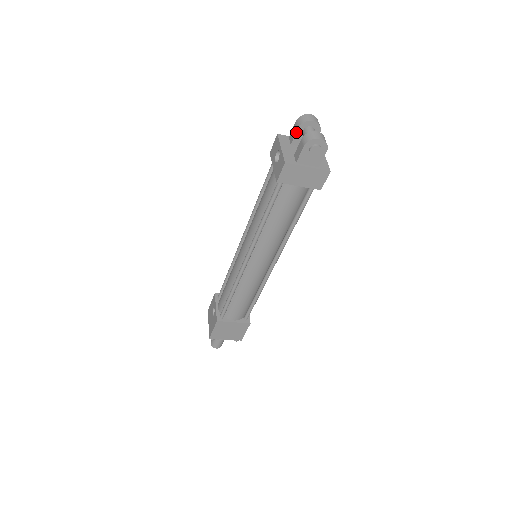
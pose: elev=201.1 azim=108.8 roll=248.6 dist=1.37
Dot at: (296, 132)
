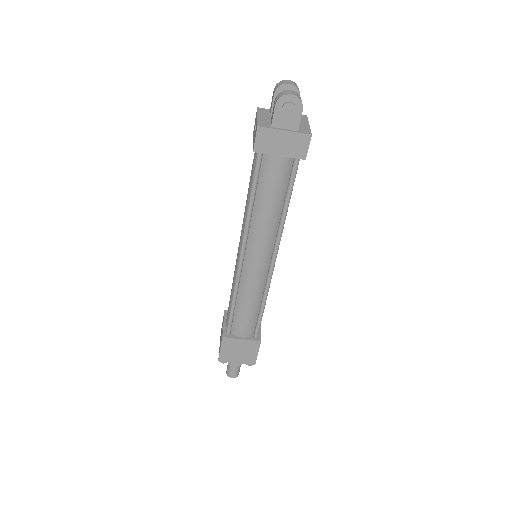
Dot at: (273, 99)
